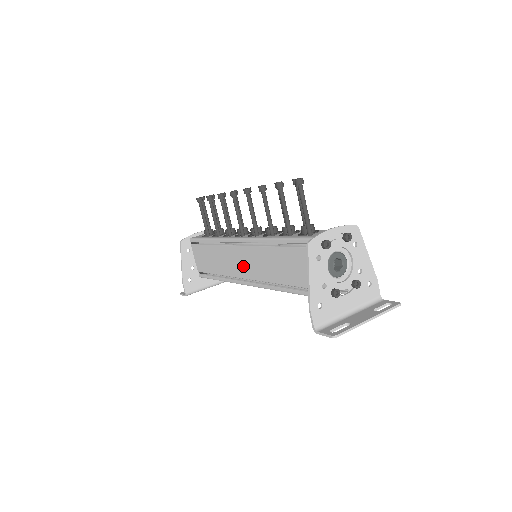
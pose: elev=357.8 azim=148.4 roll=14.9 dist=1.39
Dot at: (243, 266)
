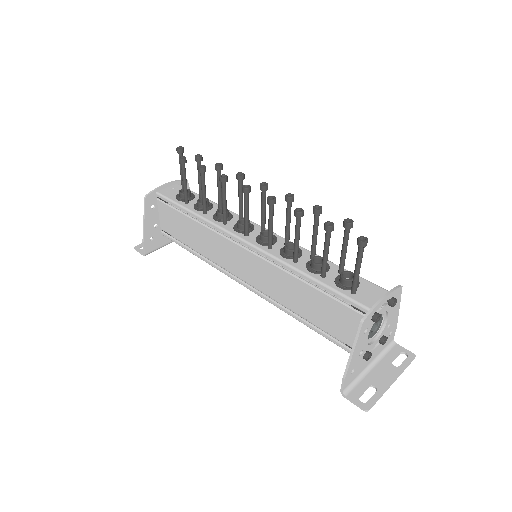
Dot at: (240, 266)
